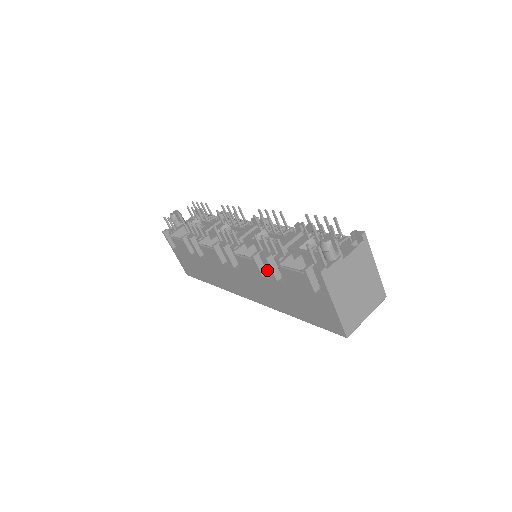
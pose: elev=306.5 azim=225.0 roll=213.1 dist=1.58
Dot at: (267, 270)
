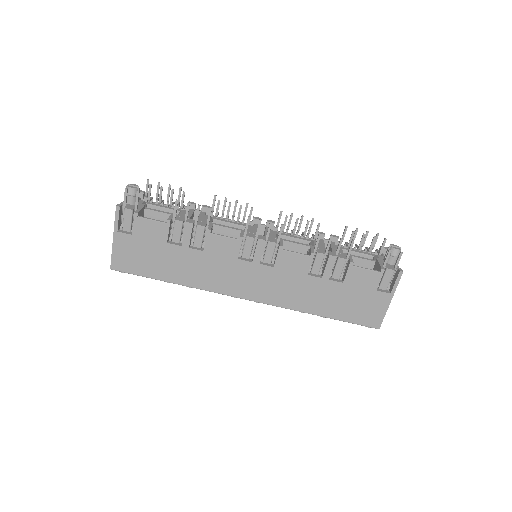
Dot at: (314, 269)
